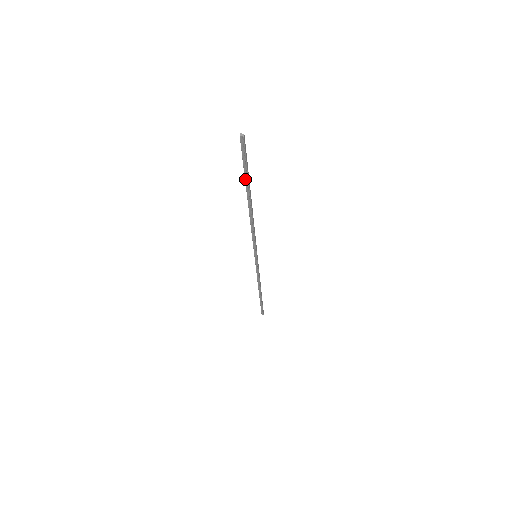
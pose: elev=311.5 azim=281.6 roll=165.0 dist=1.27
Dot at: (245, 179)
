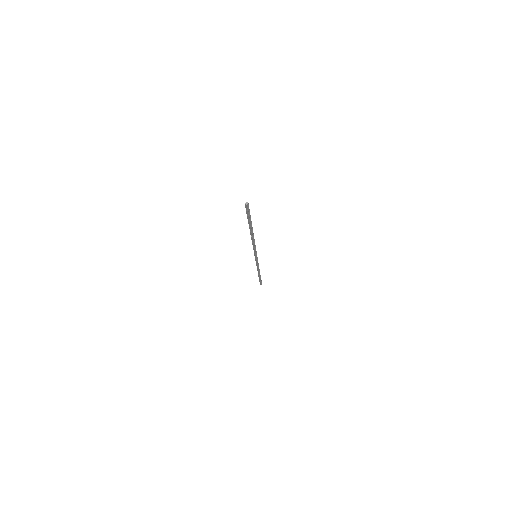
Dot at: (250, 223)
